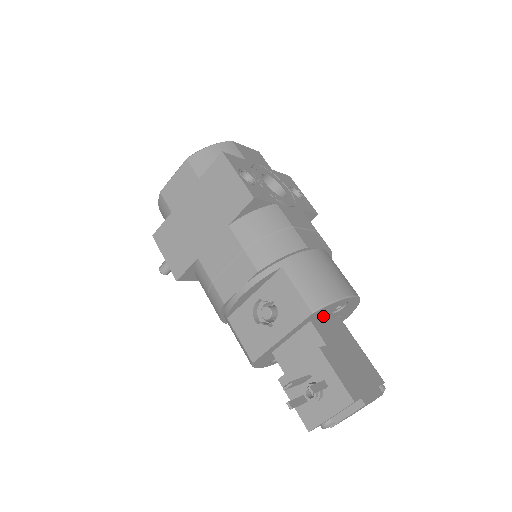
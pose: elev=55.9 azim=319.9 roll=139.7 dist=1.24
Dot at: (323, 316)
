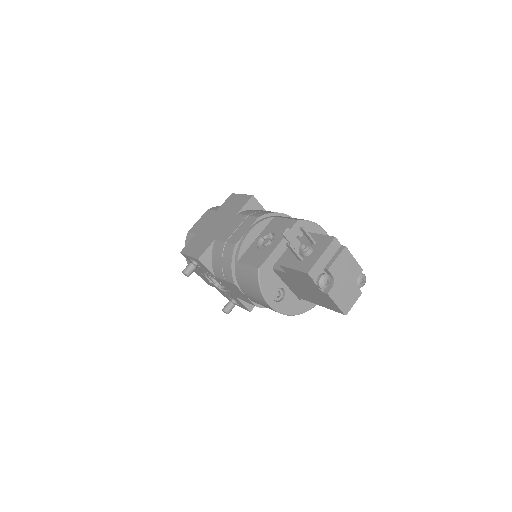
Dot at: occluded
